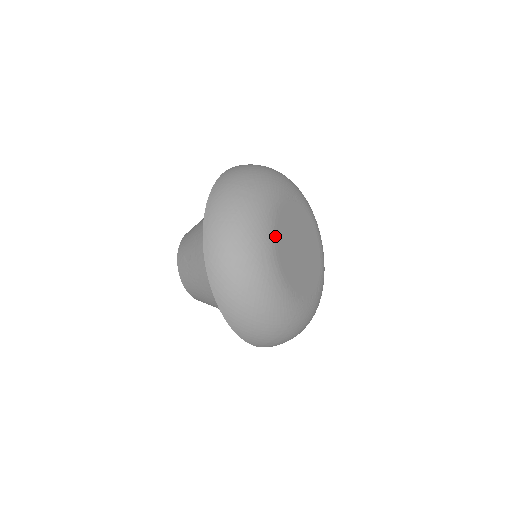
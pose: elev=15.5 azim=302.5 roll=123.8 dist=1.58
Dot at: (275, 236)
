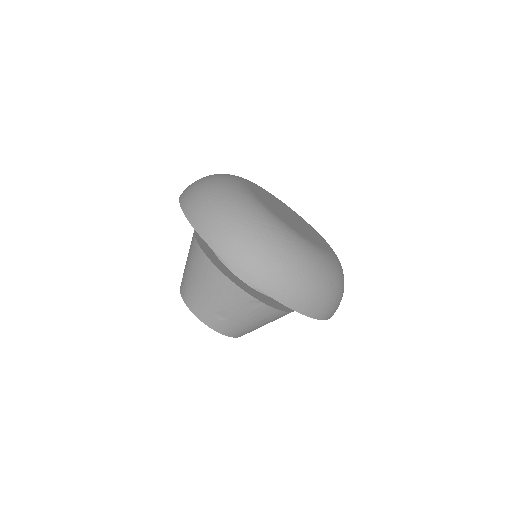
Dot at: (249, 183)
